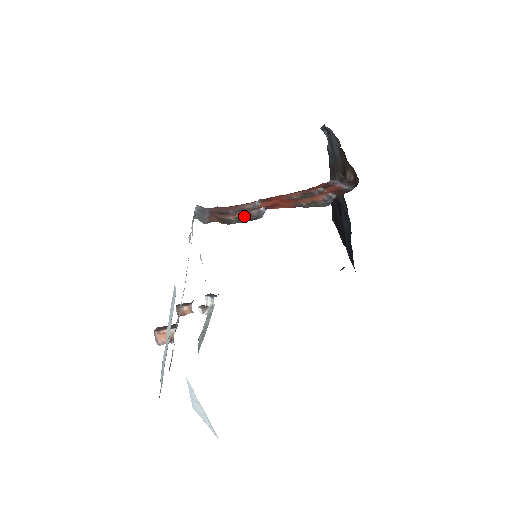
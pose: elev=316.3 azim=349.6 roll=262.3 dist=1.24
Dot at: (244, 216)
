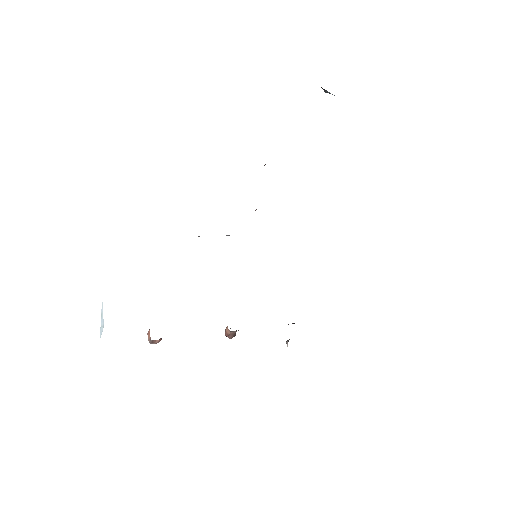
Dot at: occluded
